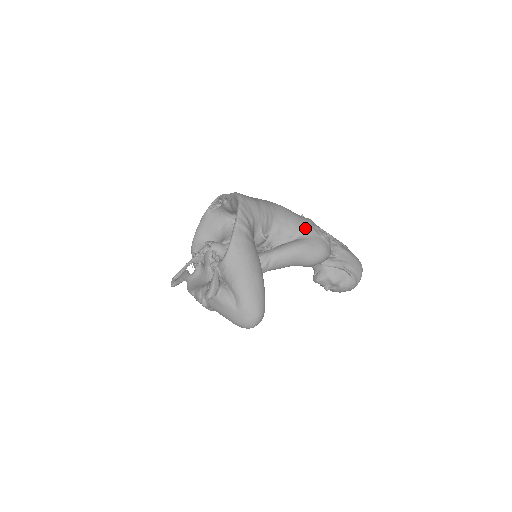
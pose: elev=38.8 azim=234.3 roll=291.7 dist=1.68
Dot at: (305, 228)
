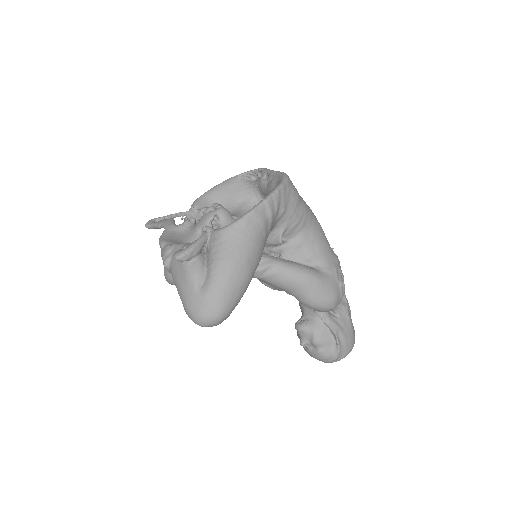
Dot at: (329, 262)
